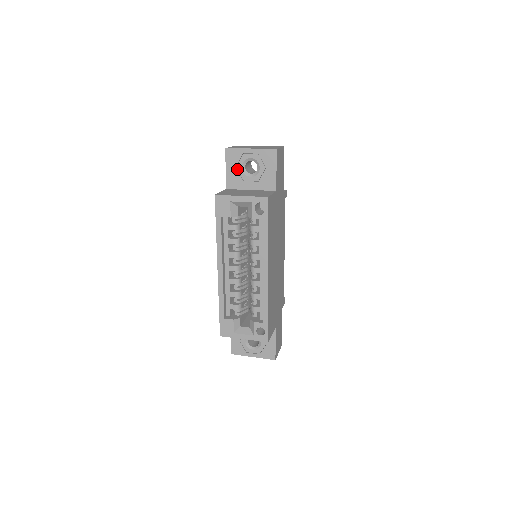
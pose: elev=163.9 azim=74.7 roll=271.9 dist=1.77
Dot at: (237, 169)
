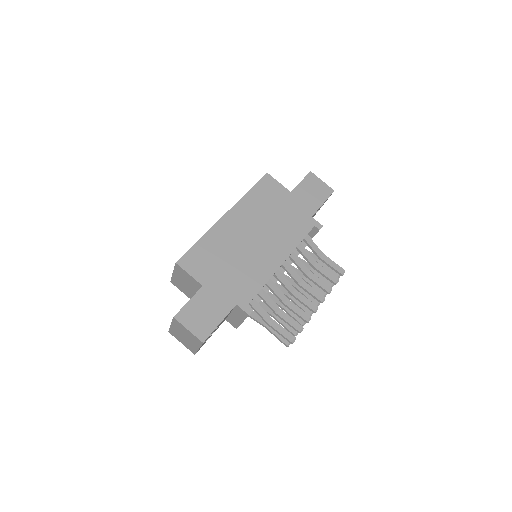
Dot at: occluded
